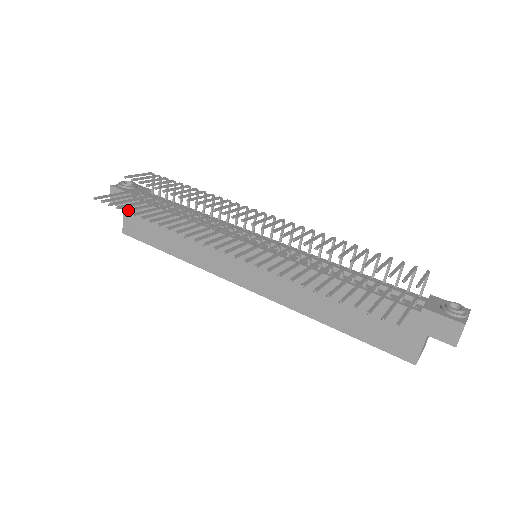
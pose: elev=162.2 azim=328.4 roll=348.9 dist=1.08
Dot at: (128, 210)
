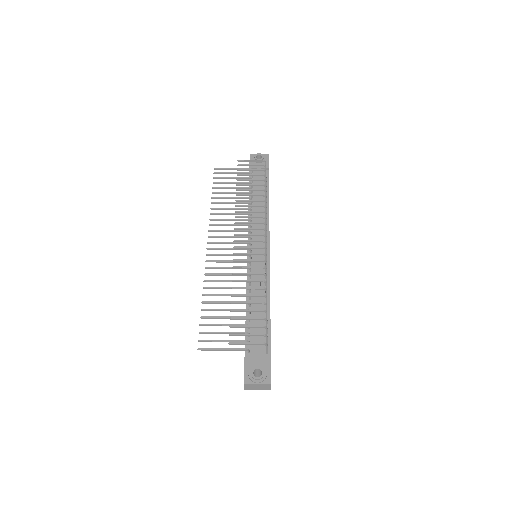
Dot at: (215, 188)
